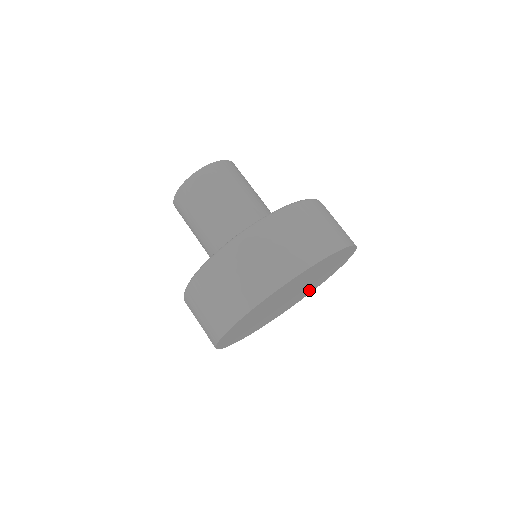
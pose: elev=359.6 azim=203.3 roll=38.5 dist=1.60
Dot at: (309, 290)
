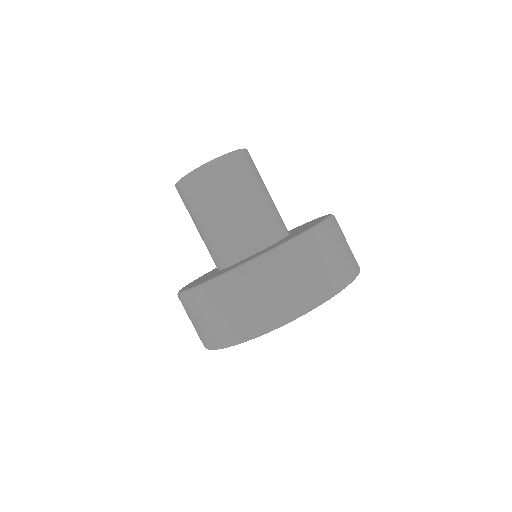
Dot at: occluded
